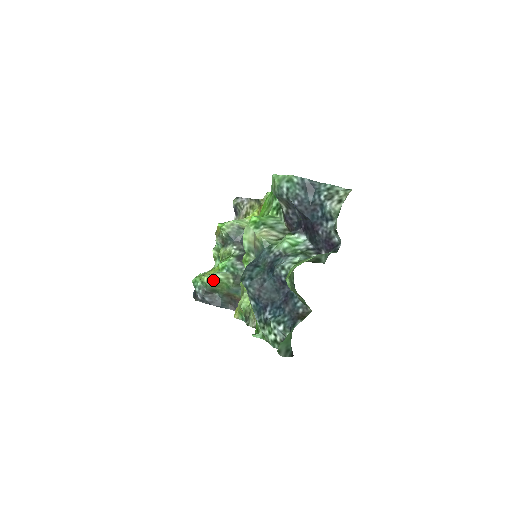
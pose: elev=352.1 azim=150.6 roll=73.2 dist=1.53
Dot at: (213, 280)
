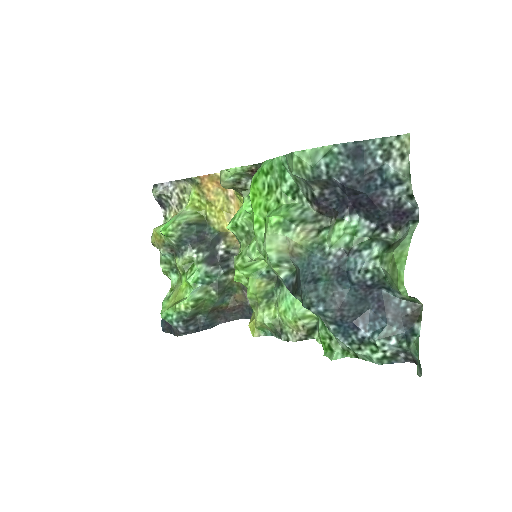
Dot at: (193, 304)
